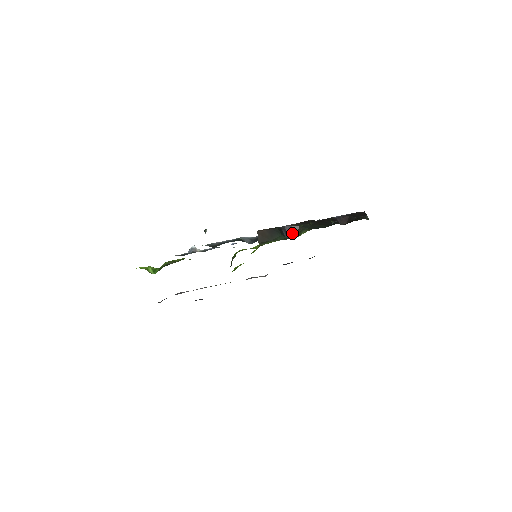
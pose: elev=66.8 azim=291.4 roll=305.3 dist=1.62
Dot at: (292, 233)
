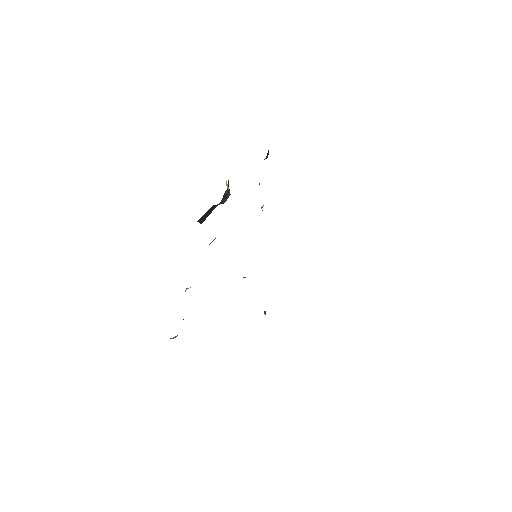
Dot at: (227, 197)
